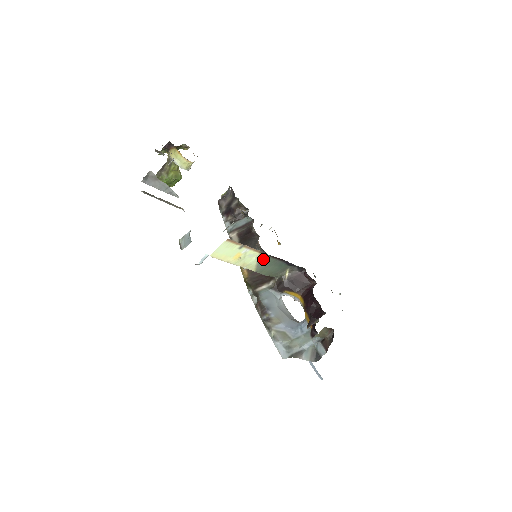
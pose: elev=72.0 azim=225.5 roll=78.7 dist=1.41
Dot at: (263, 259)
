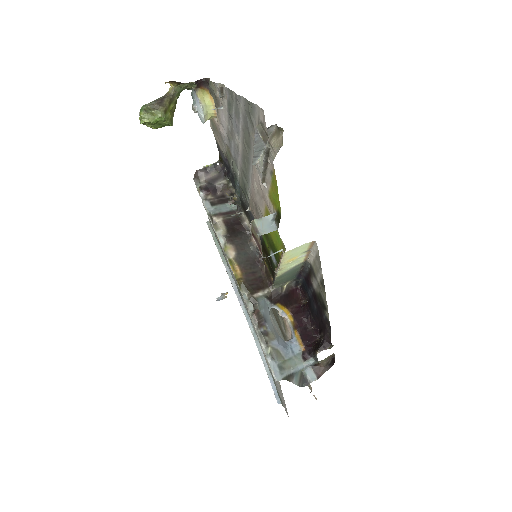
Dot at: (295, 267)
